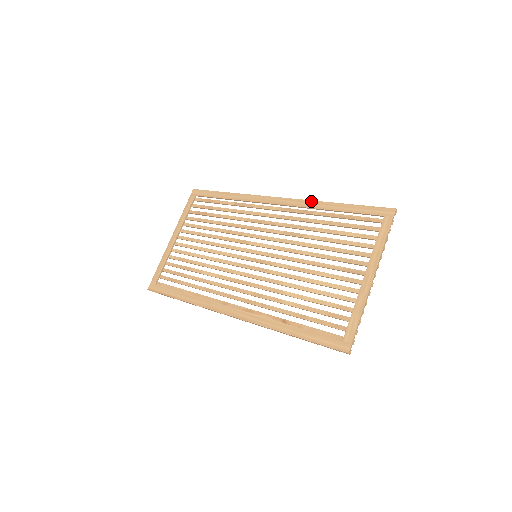
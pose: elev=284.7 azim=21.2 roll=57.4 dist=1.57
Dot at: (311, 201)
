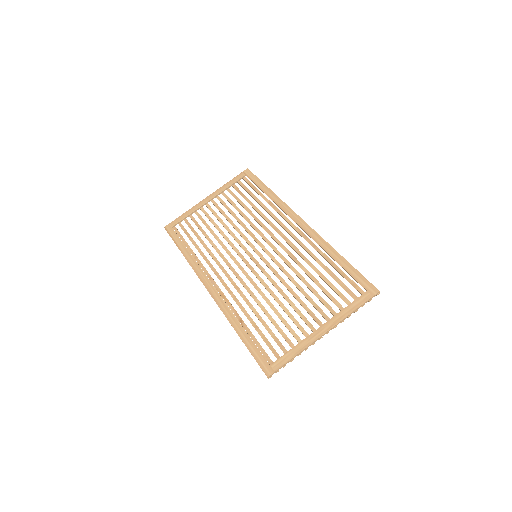
Dot at: (324, 240)
